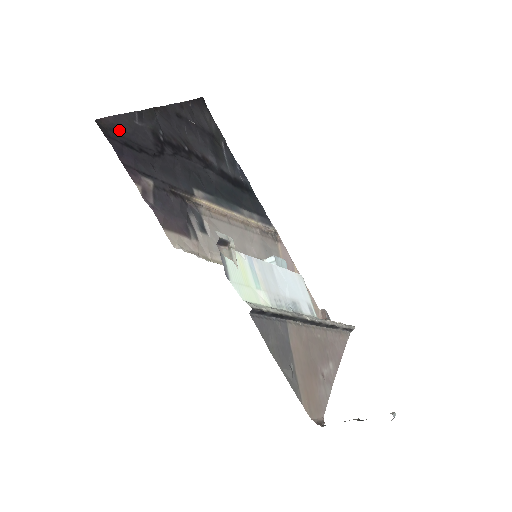
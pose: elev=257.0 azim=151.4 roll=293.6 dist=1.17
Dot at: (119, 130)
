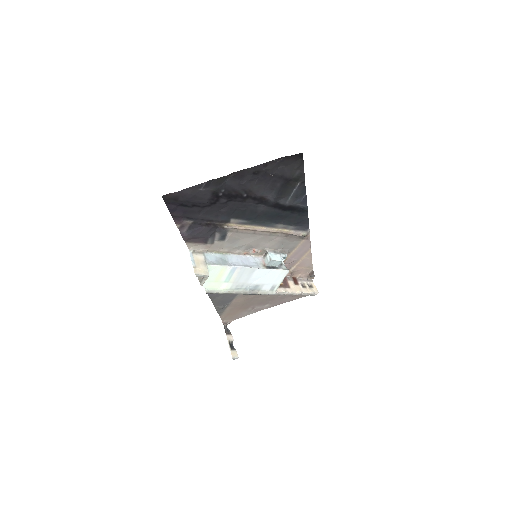
Dot at: (180, 198)
